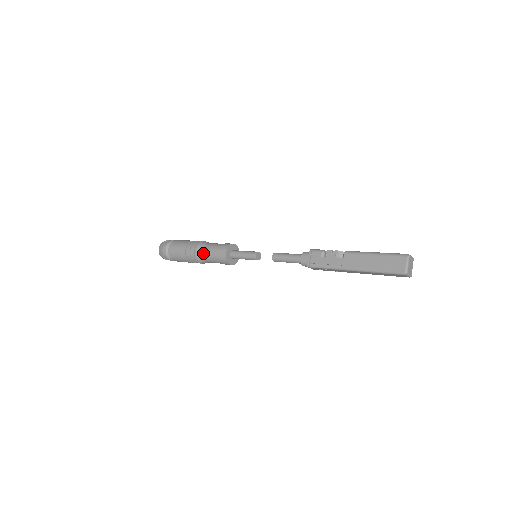
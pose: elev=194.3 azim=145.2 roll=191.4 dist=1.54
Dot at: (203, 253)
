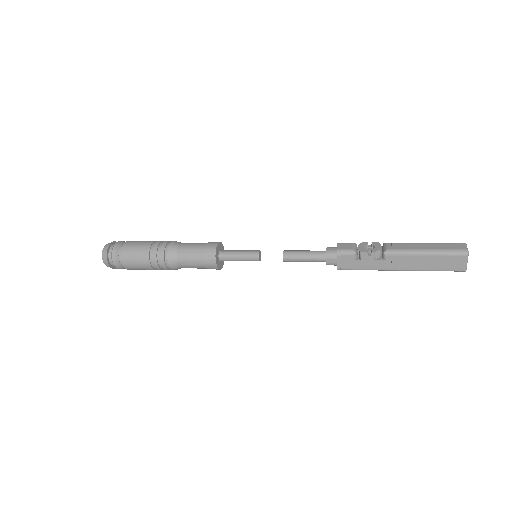
Dot at: (180, 265)
